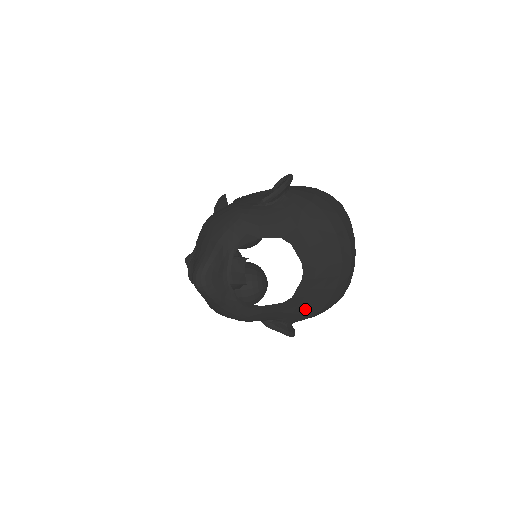
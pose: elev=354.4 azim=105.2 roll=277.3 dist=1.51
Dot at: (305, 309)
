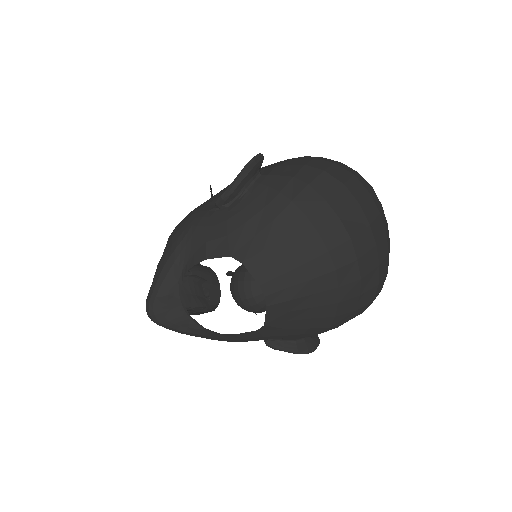
Dot at: (301, 330)
